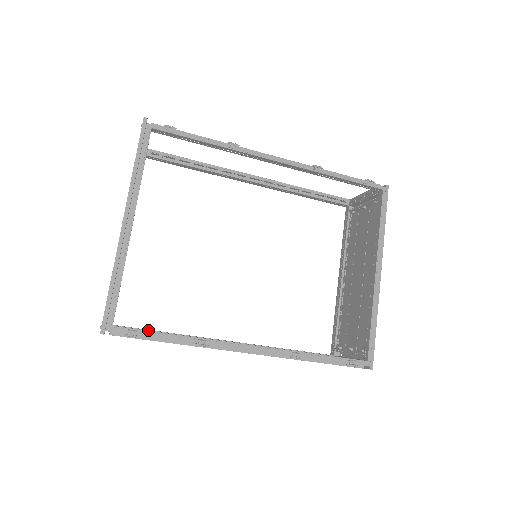
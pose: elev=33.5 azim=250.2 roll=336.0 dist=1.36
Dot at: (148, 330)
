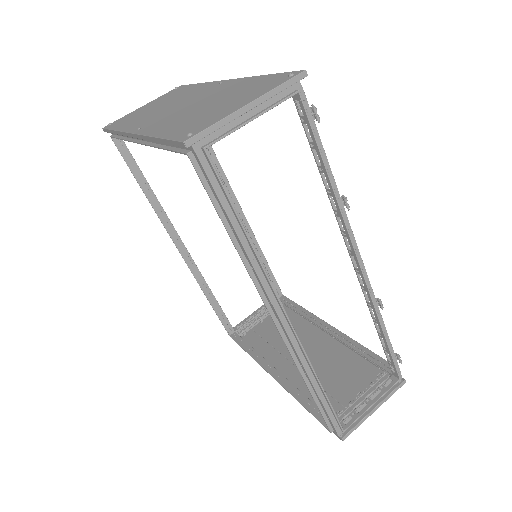
Dot at: (228, 203)
